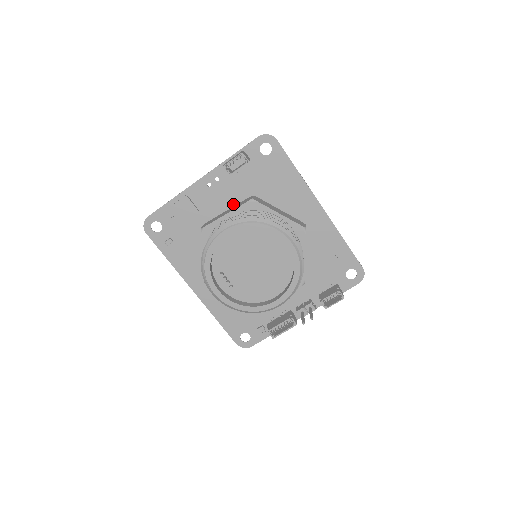
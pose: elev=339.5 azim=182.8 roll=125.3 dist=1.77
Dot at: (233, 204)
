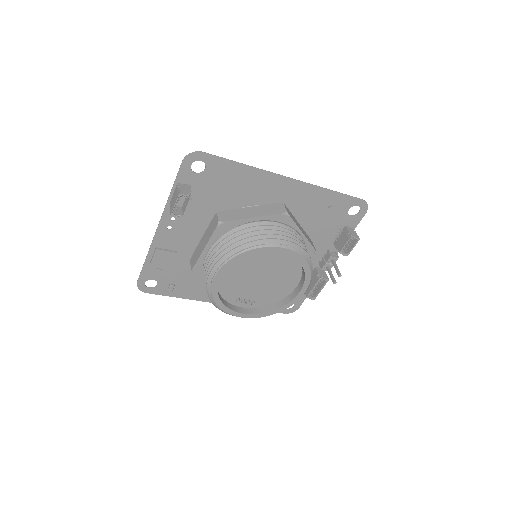
Dot at: (203, 228)
